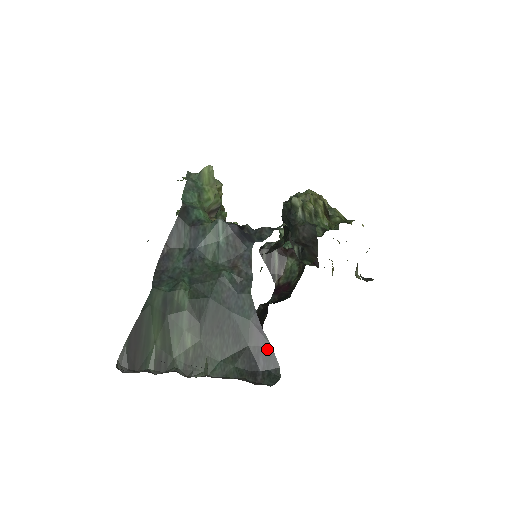
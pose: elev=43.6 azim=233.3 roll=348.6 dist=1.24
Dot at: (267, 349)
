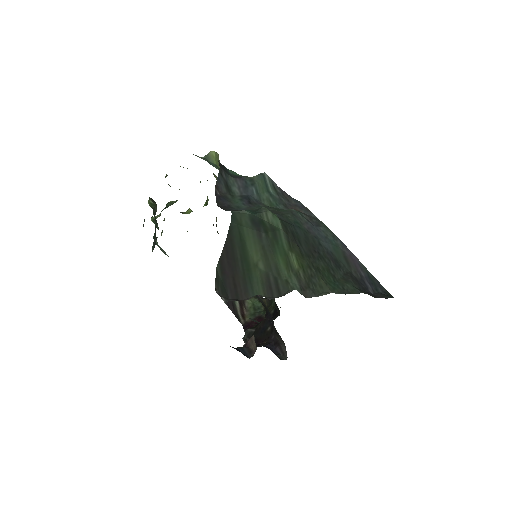
Dot at: (367, 274)
